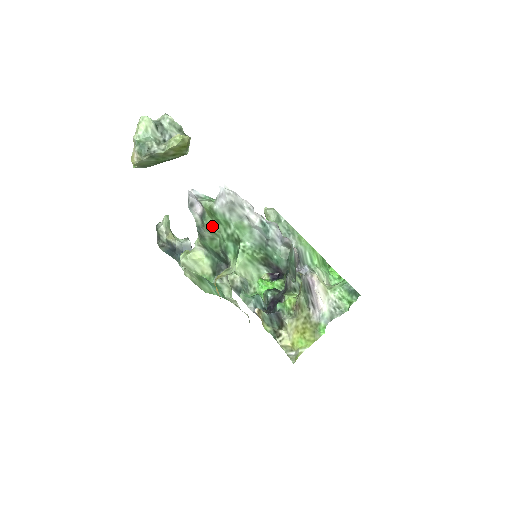
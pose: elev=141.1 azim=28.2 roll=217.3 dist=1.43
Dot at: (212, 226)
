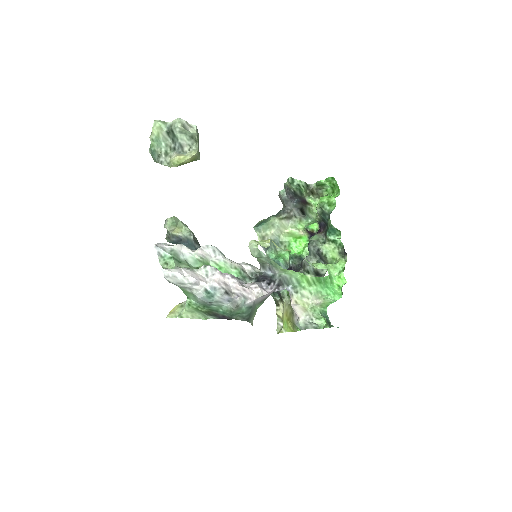
Dot at: occluded
